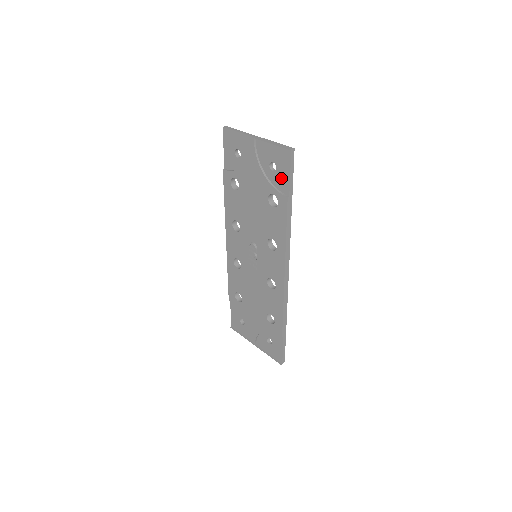
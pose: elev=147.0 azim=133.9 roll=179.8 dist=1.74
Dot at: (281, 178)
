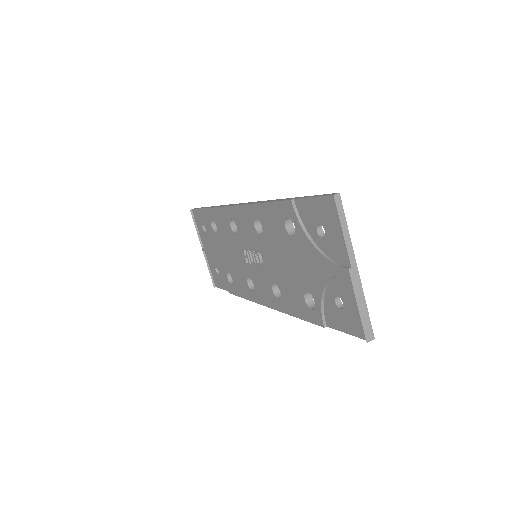
Dot at: (336, 316)
